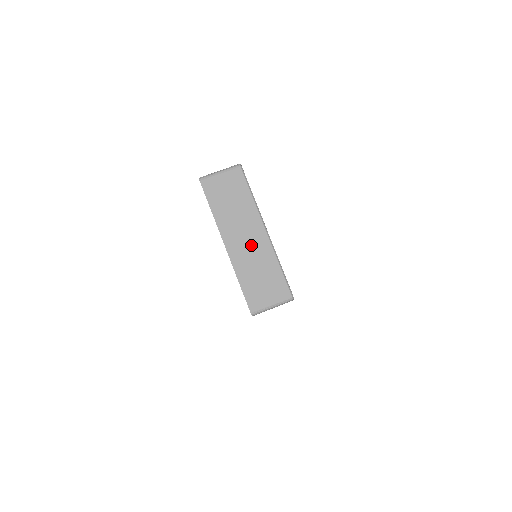
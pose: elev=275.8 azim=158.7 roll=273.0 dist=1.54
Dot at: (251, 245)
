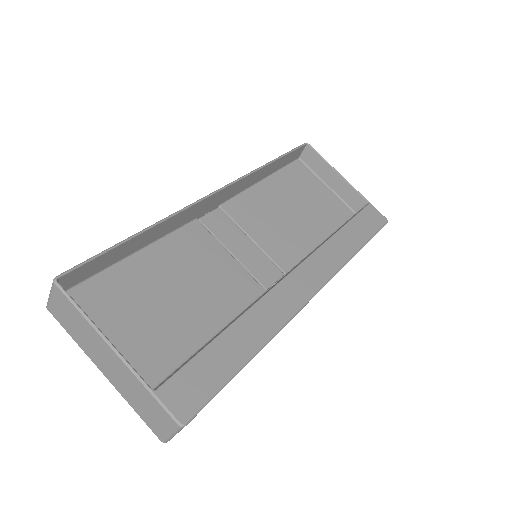
Dot at: (116, 370)
